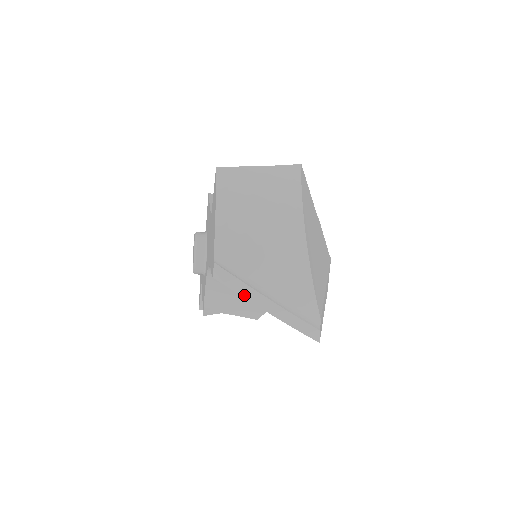
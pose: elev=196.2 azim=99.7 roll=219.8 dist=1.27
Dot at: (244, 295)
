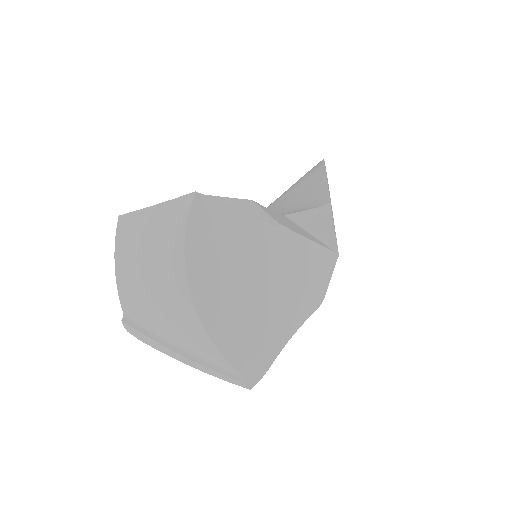
Dot at: (156, 348)
